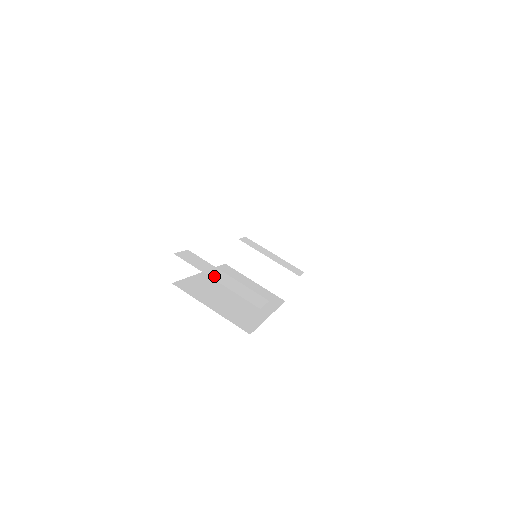
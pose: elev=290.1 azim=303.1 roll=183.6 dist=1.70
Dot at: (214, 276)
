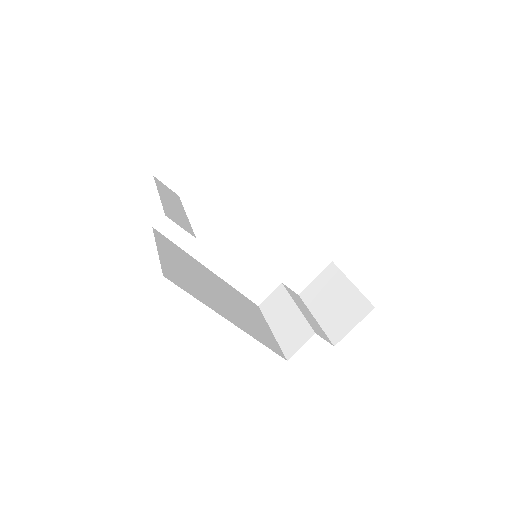
Dot at: (165, 196)
